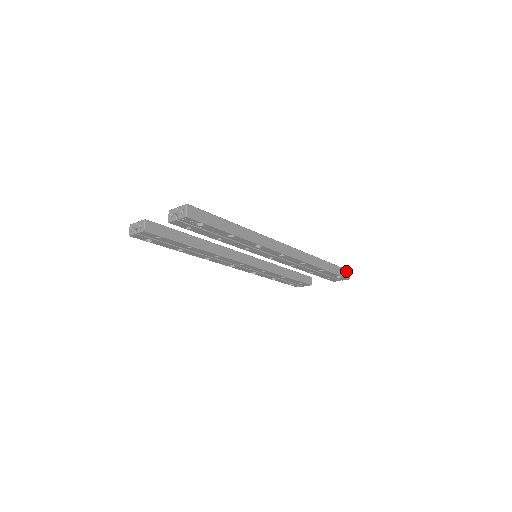
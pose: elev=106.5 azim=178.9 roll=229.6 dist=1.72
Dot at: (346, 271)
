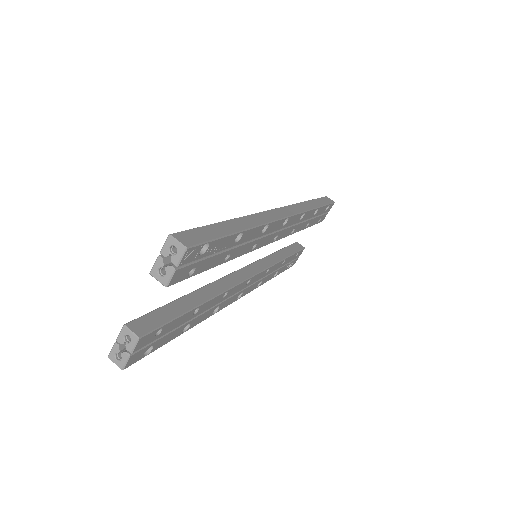
Dot at: (325, 198)
